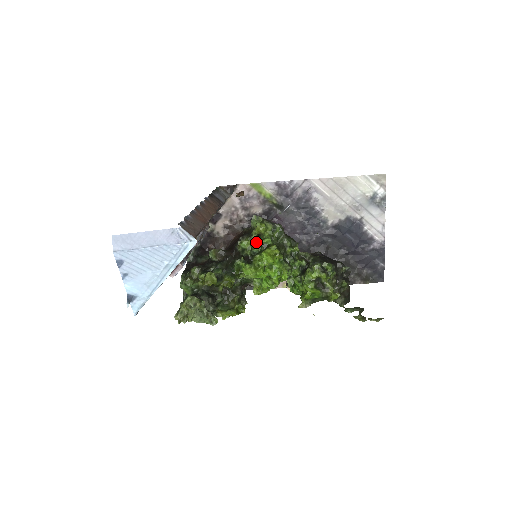
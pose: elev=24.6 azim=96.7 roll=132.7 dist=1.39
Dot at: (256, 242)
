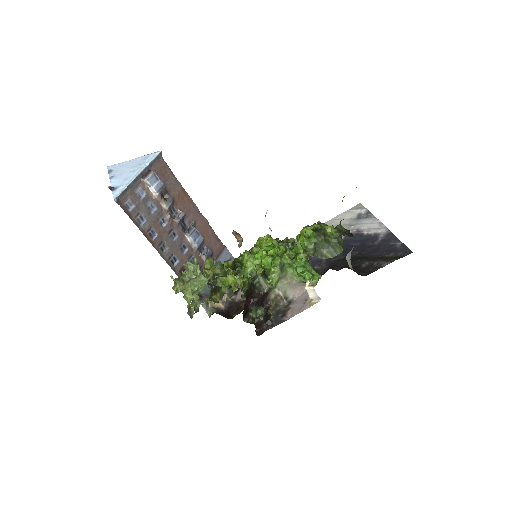
Dot at: occluded
